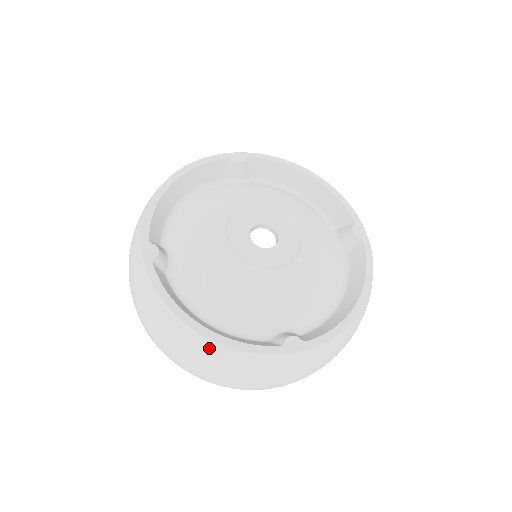
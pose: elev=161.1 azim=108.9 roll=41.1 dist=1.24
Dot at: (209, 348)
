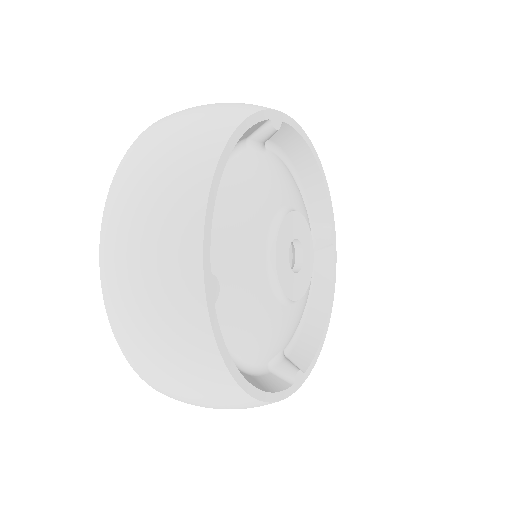
Dot at: (246, 403)
